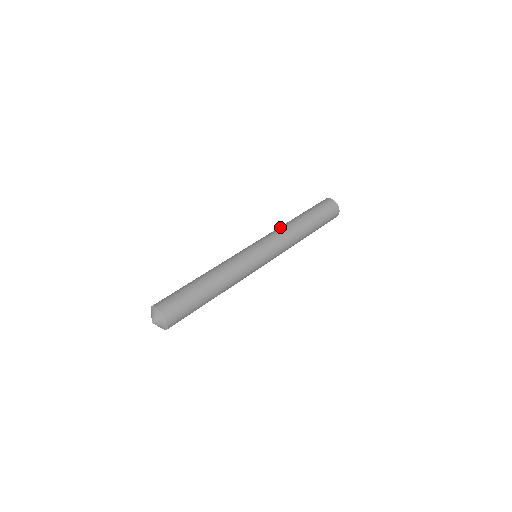
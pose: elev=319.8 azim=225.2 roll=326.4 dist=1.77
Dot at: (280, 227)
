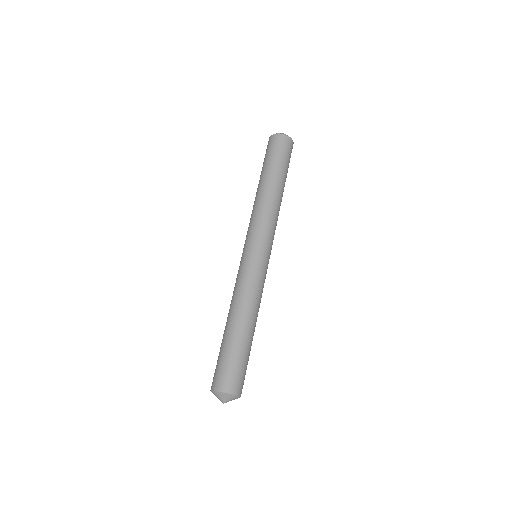
Dot at: (266, 207)
